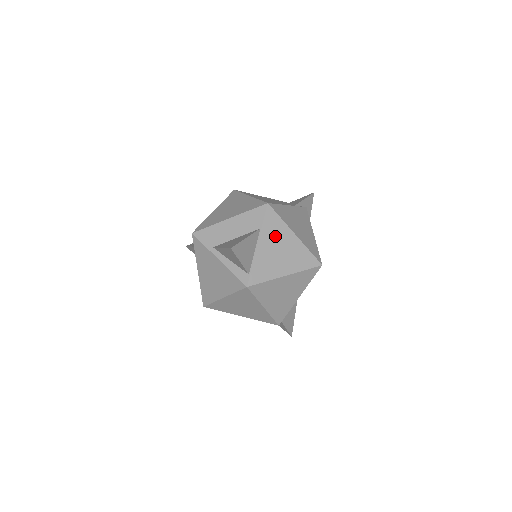
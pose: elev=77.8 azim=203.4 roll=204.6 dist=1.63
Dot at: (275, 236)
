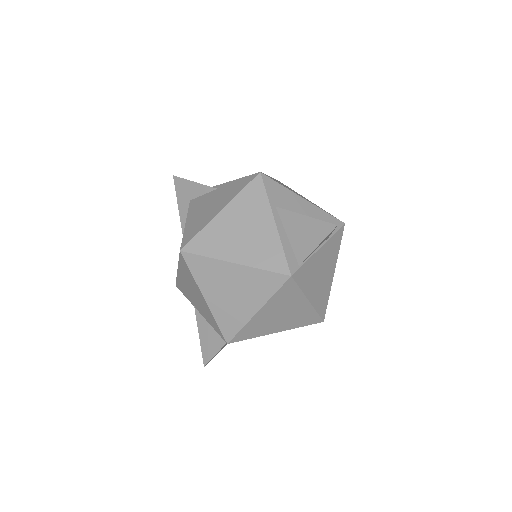
Dot at: (329, 256)
